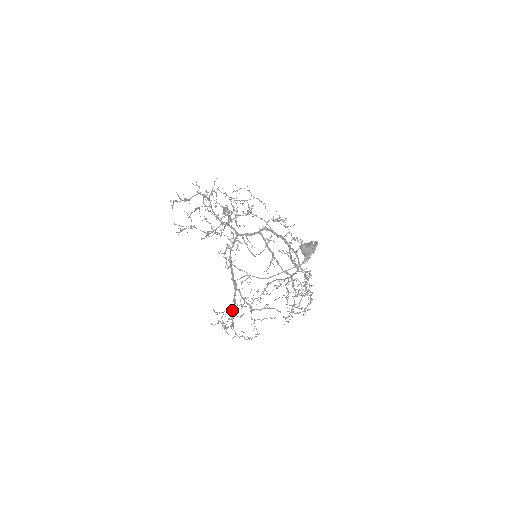
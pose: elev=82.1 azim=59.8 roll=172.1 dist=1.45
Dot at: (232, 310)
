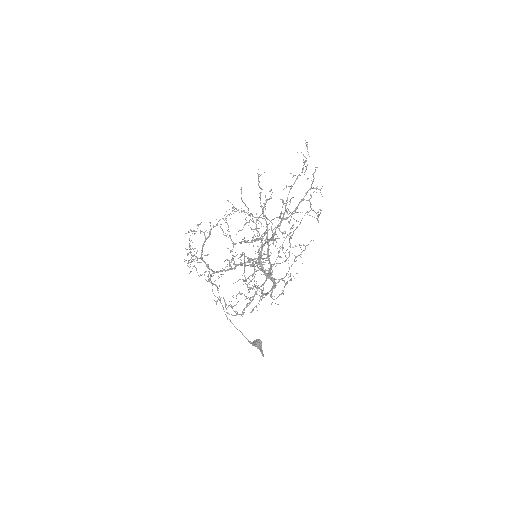
Dot at: (201, 259)
